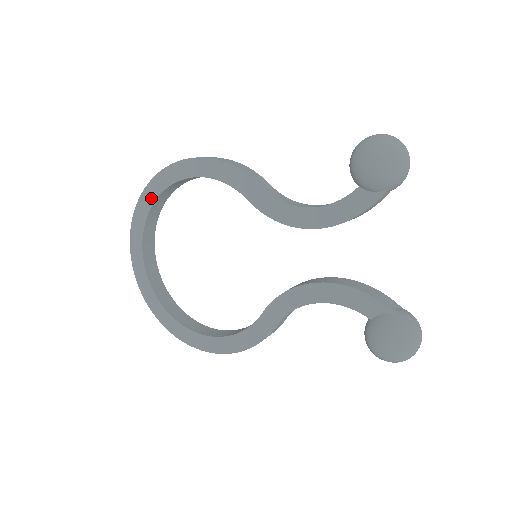
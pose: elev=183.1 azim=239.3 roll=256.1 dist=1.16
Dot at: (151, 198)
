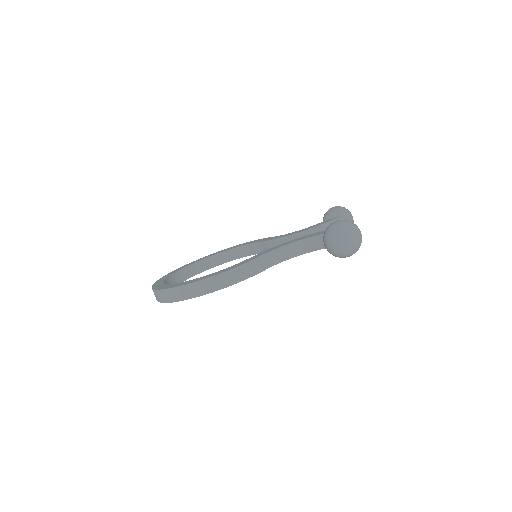
Dot at: (195, 262)
